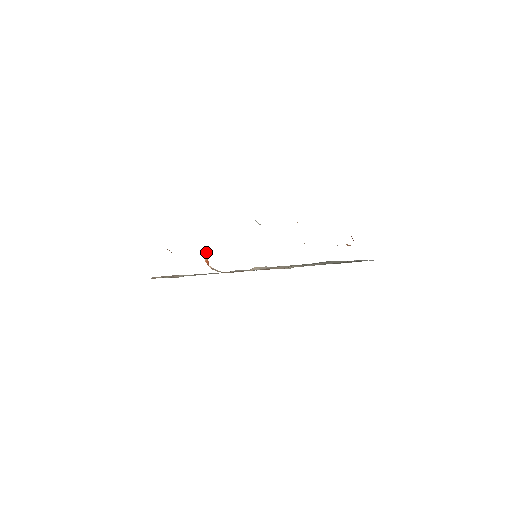
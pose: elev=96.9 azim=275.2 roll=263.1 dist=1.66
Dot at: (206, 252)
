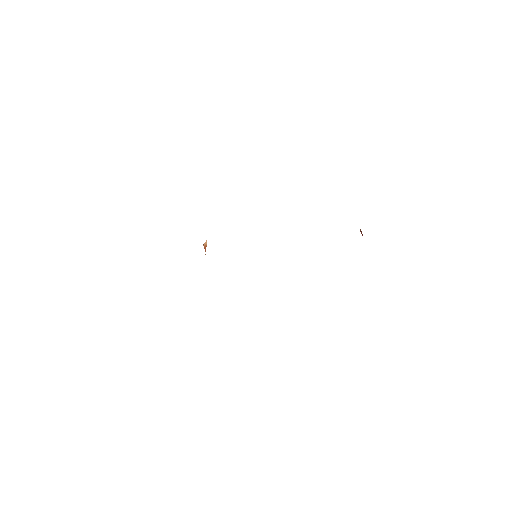
Dot at: occluded
